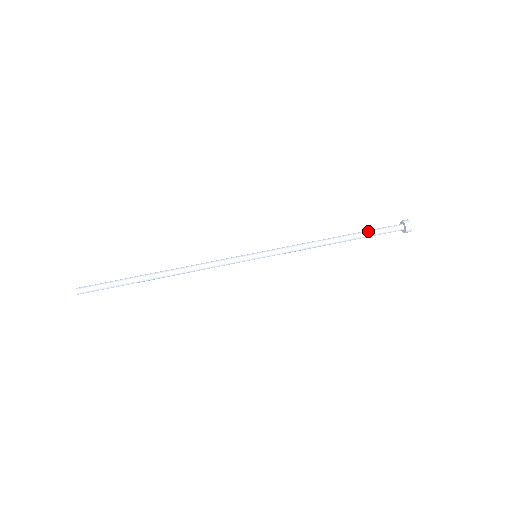
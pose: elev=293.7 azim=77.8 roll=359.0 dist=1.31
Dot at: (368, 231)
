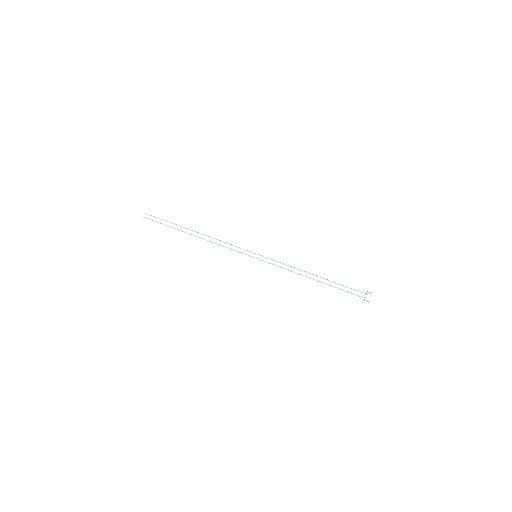
Dot at: (338, 285)
